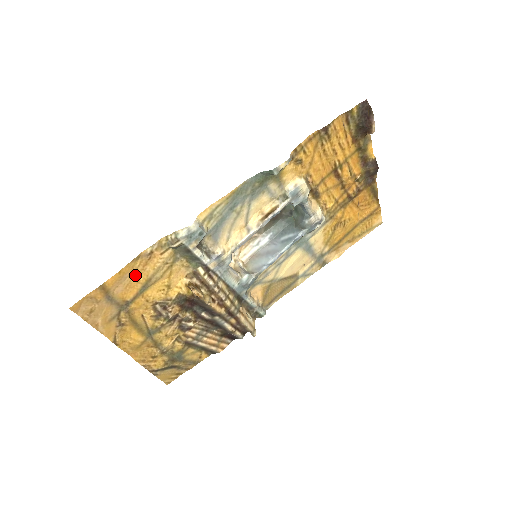
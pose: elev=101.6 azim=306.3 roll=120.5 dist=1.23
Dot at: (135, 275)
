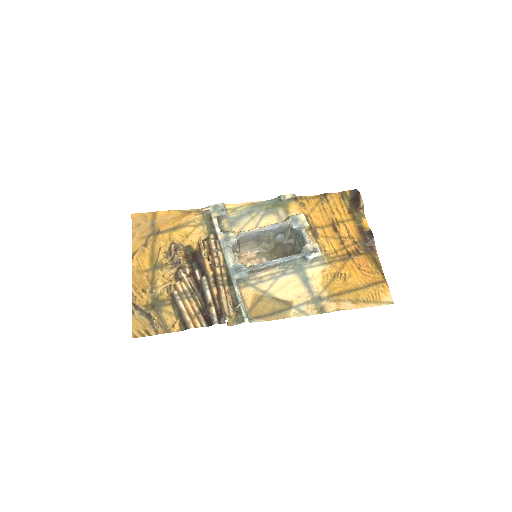
Dot at: (174, 220)
